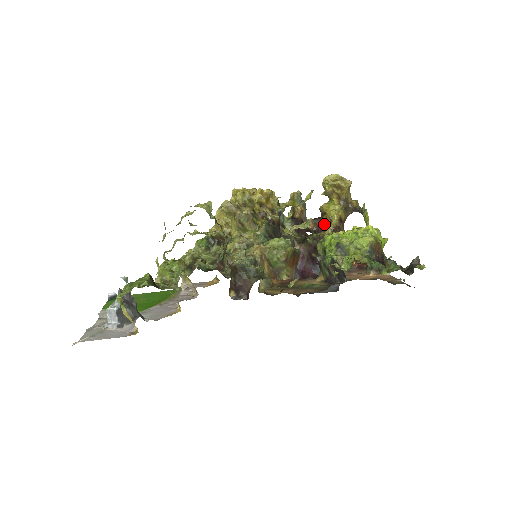
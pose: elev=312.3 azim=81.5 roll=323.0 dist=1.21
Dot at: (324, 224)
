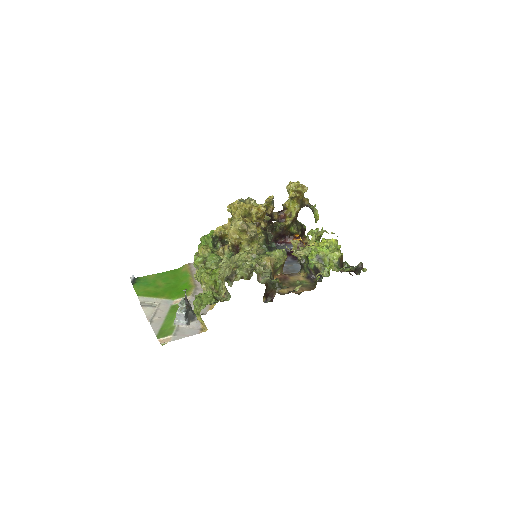
Dot at: (286, 216)
